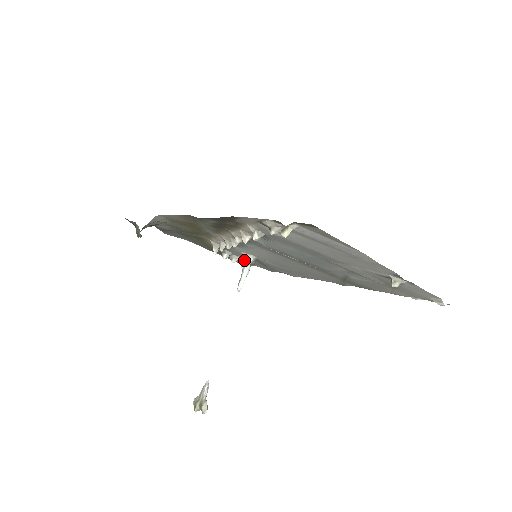
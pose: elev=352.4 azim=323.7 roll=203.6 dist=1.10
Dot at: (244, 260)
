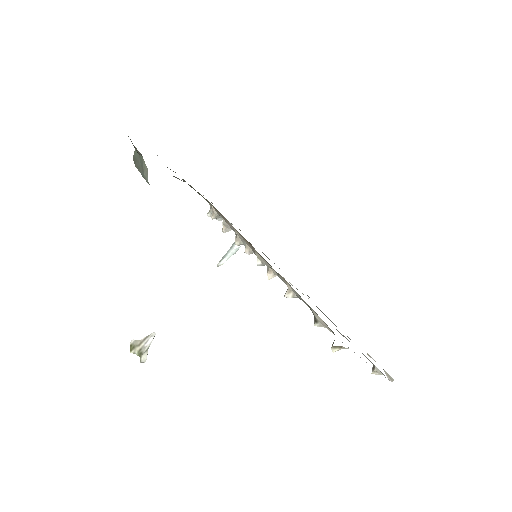
Dot at: occluded
